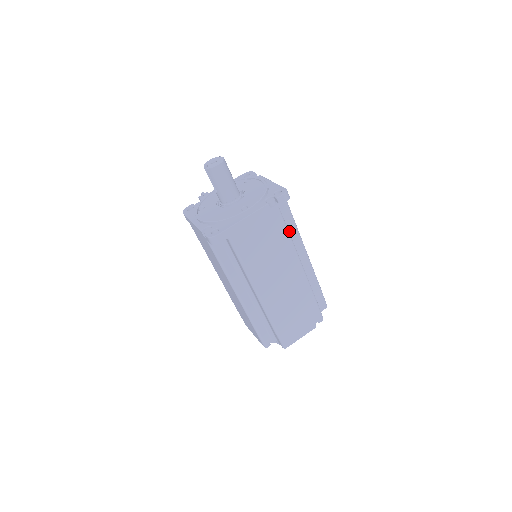
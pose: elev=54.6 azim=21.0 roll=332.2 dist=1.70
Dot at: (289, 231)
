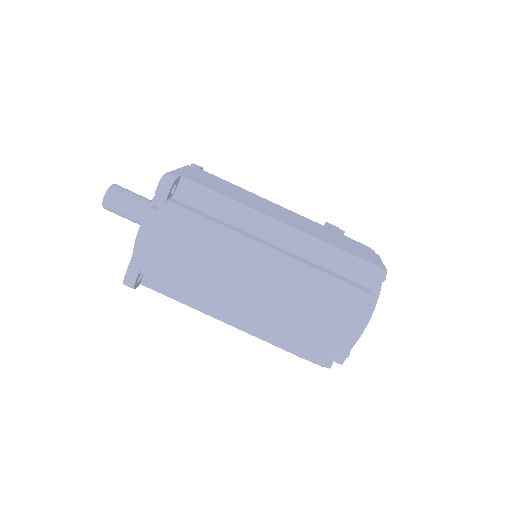
Dot at: (227, 214)
